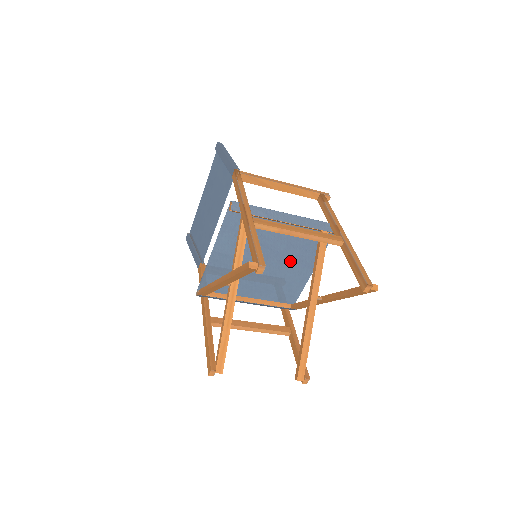
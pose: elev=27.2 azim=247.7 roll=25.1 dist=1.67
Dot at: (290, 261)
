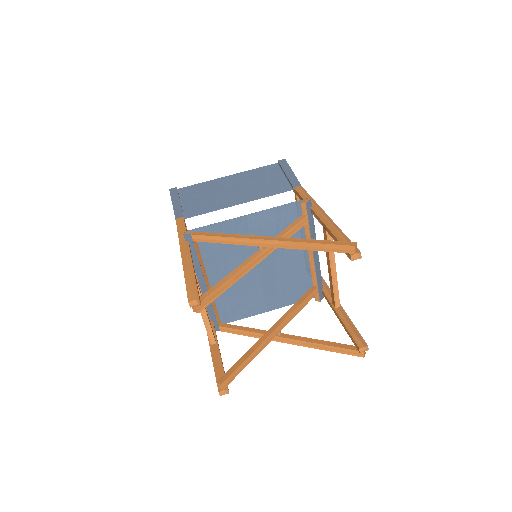
Dot at: (267, 286)
